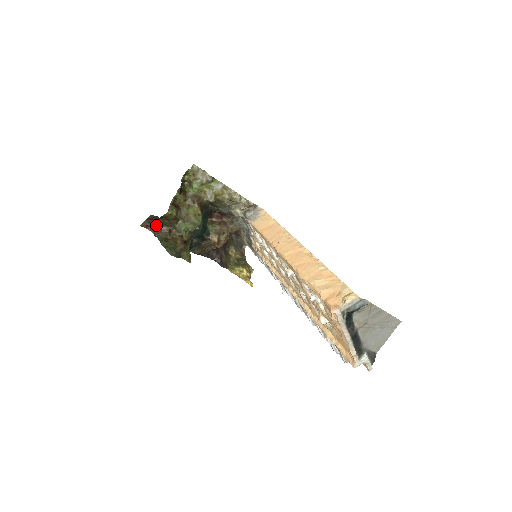
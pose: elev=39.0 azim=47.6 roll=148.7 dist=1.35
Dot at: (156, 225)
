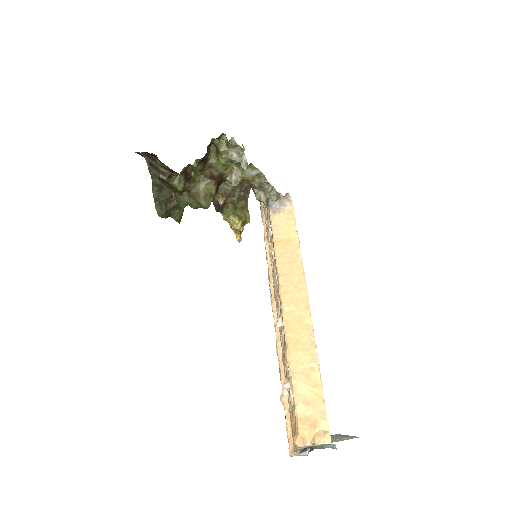
Dot at: (155, 162)
